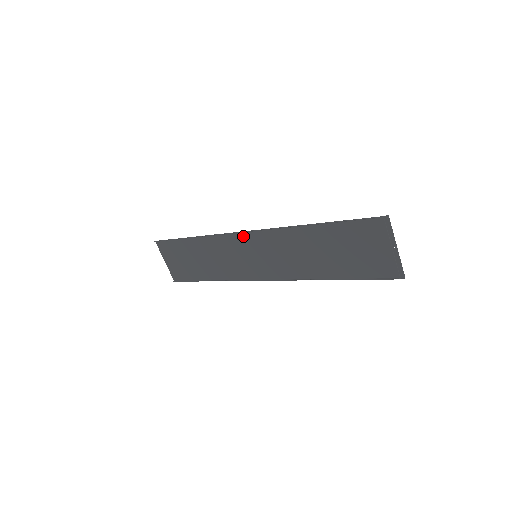
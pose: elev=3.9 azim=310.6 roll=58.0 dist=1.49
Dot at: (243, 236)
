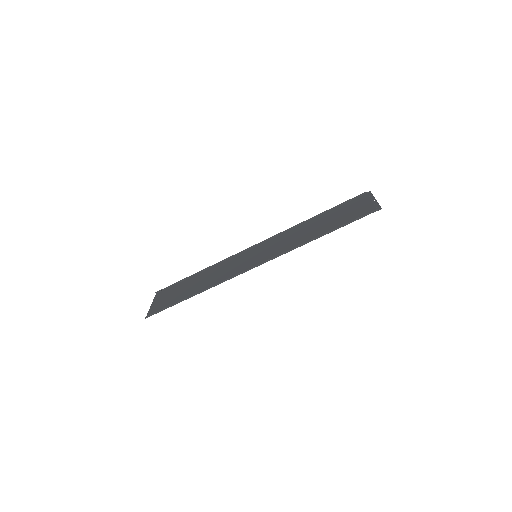
Dot at: (252, 250)
